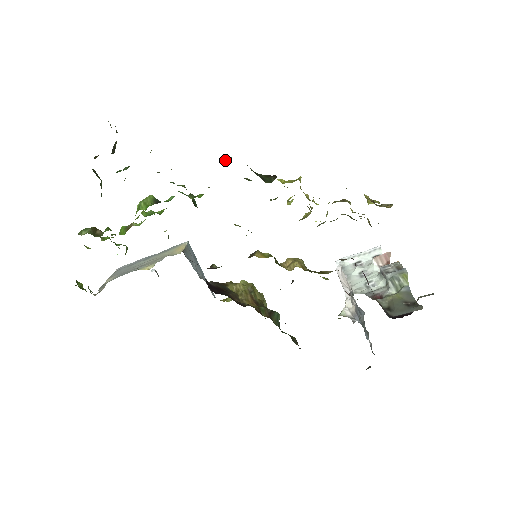
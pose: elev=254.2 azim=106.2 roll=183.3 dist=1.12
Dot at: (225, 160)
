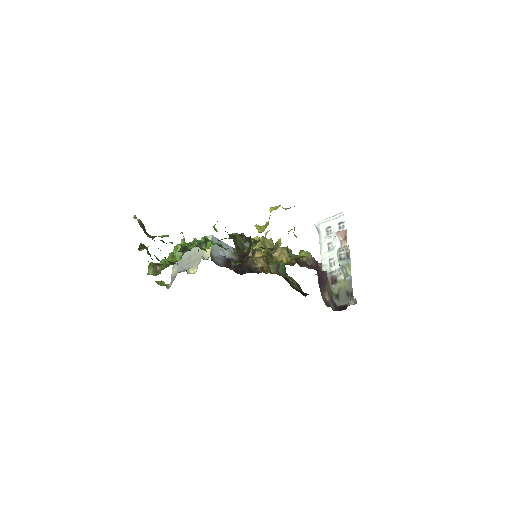
Dot at: occluded
